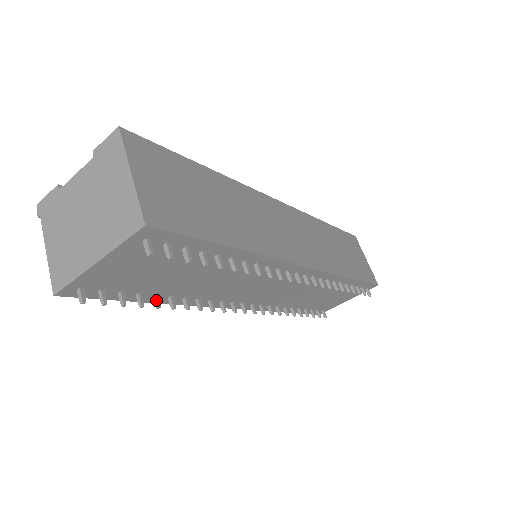
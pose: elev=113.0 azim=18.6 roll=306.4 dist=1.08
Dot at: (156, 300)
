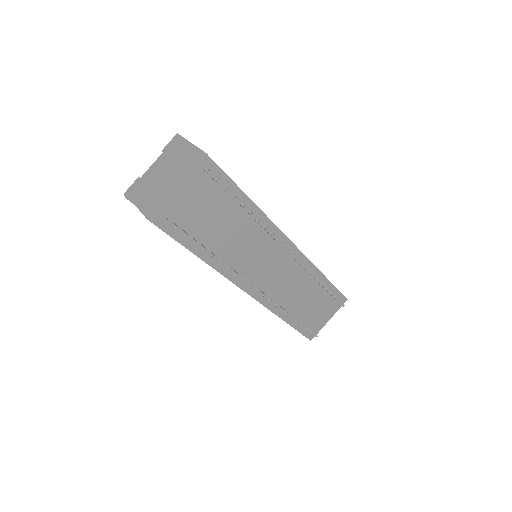
Dot at: (203, 246)
